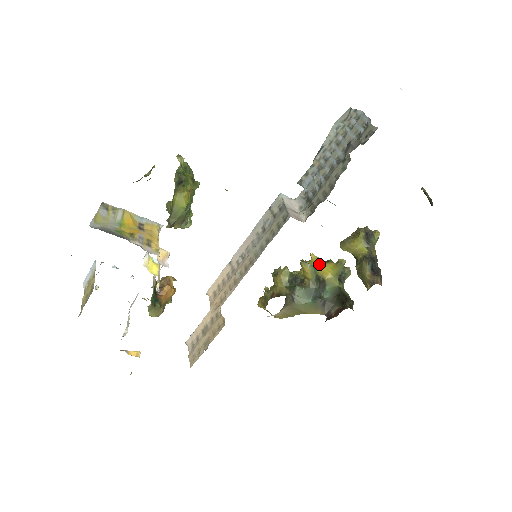
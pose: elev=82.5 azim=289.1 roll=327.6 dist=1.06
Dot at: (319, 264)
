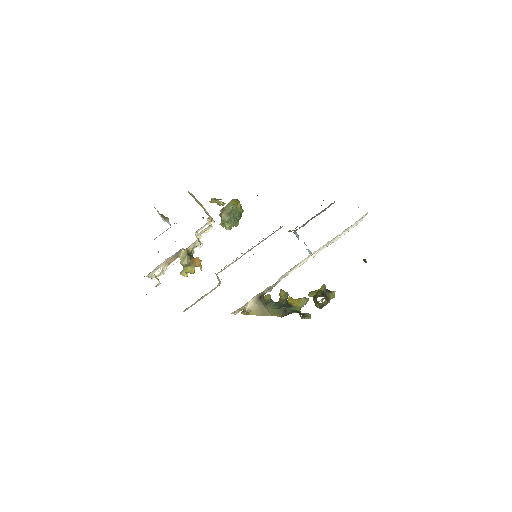
Dot at: (291, 300)
